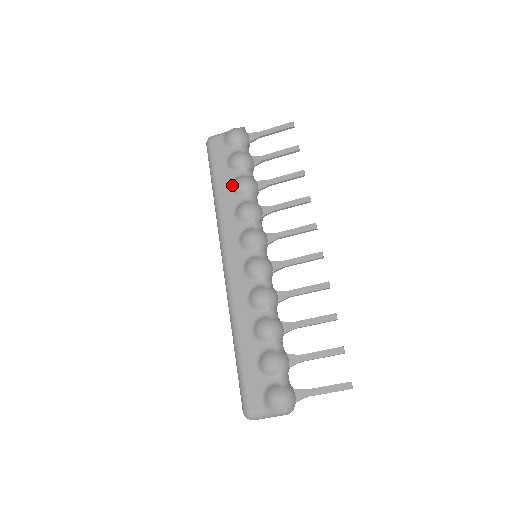
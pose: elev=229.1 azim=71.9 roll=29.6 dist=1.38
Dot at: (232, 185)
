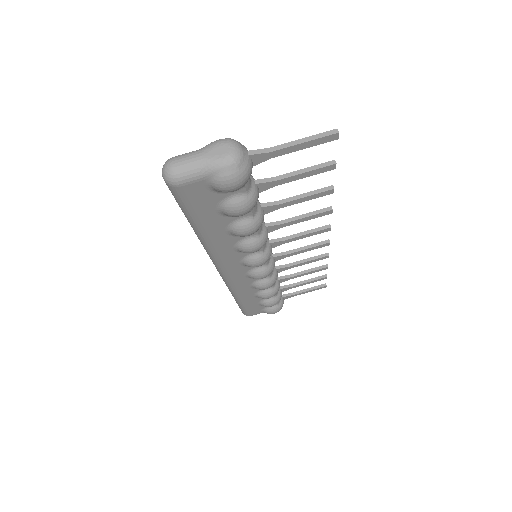
Dot at: occluded
